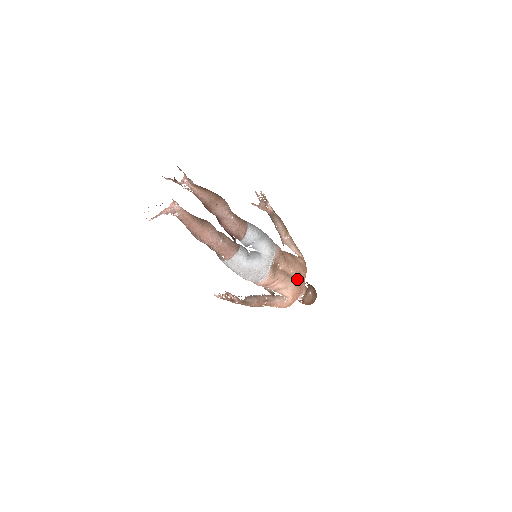
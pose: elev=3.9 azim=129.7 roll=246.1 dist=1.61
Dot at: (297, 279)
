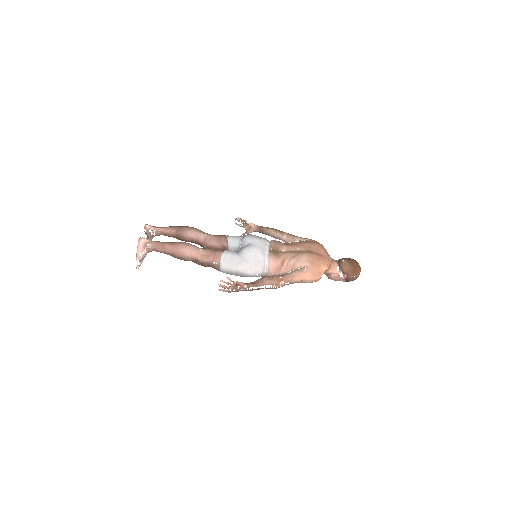
Dot at: (309, 251)
